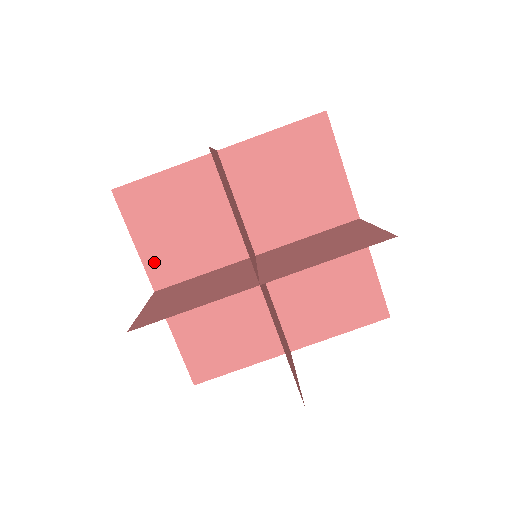
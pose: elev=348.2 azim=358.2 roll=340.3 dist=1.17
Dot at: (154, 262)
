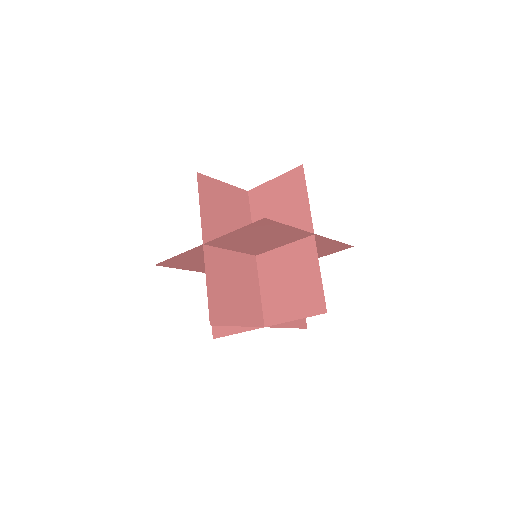
Dot at: (207, 226)
